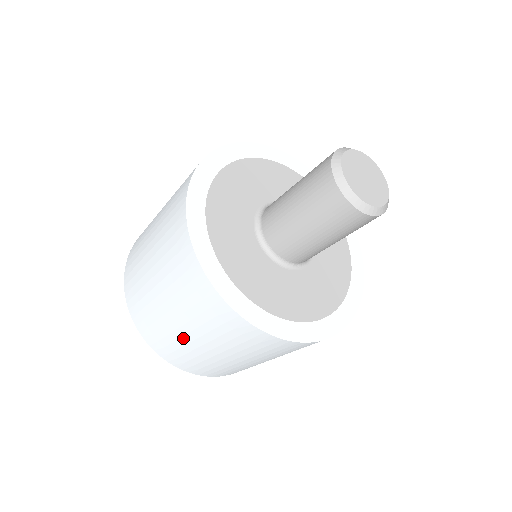
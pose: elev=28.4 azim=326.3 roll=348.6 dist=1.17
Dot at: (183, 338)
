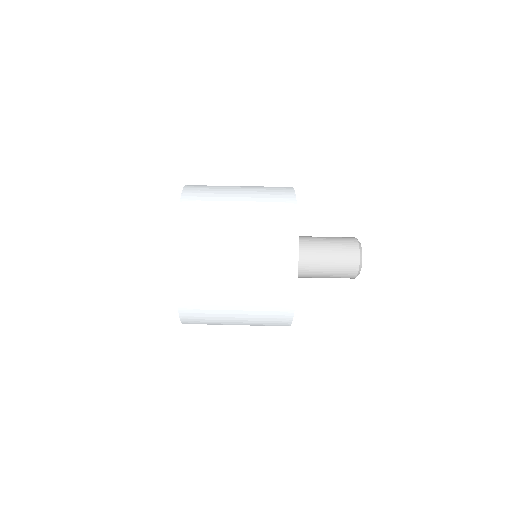
Dot at: (226, 311)
